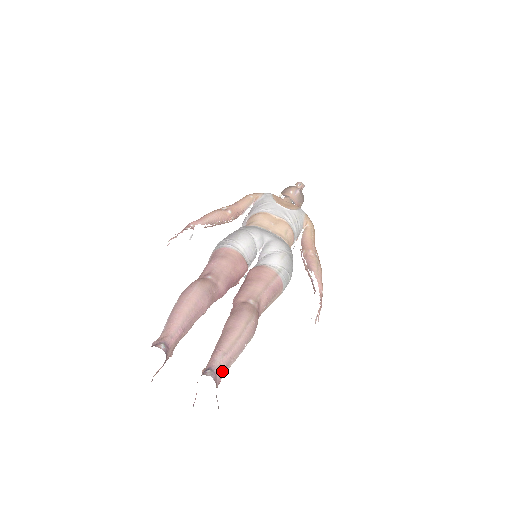
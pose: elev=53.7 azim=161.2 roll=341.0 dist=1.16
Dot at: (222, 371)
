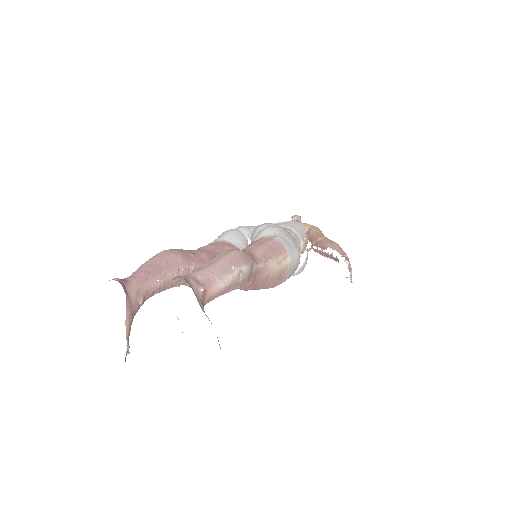
Dot at: (201, 283)
